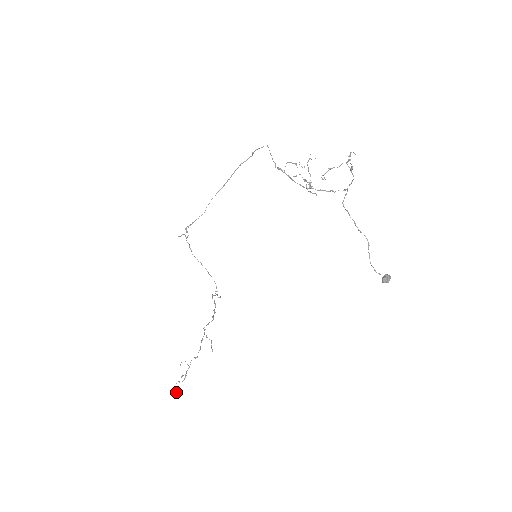
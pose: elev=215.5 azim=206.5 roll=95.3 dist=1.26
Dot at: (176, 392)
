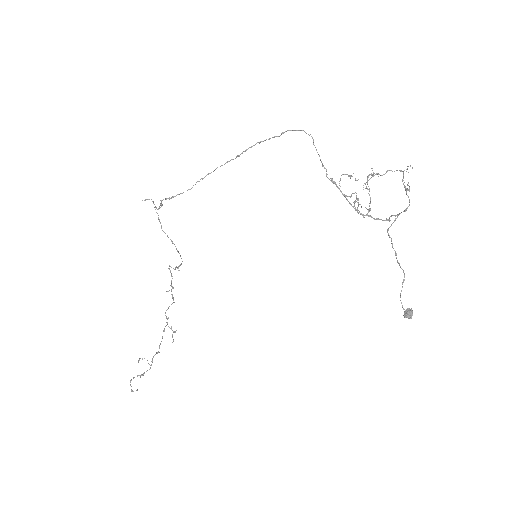
Dot at: (131, 391)
